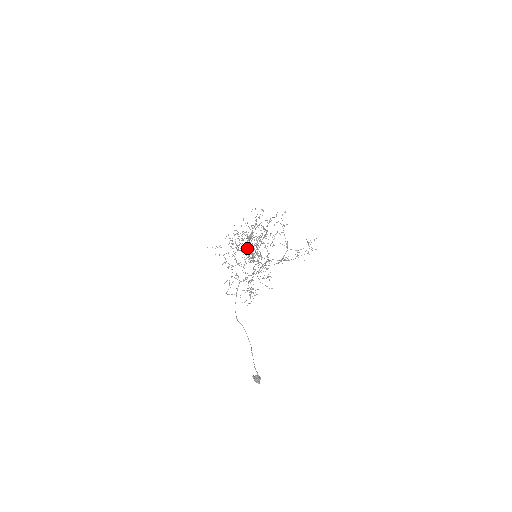
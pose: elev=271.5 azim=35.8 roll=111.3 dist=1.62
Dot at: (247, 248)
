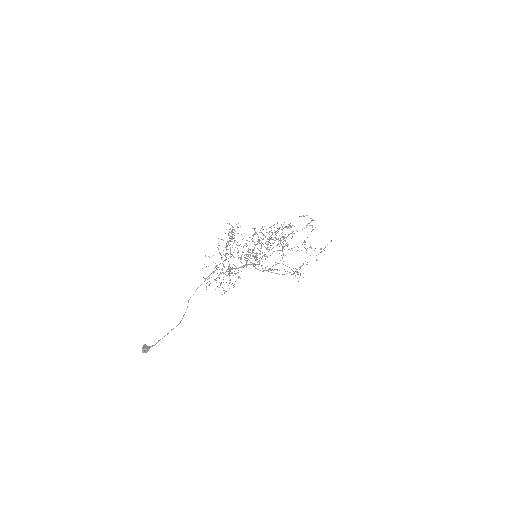
Dot at: occluded
